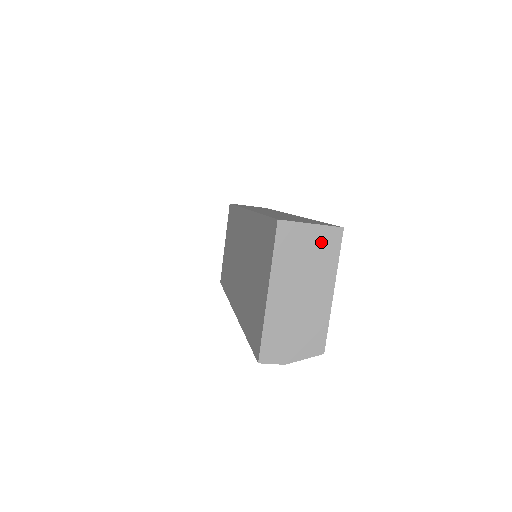
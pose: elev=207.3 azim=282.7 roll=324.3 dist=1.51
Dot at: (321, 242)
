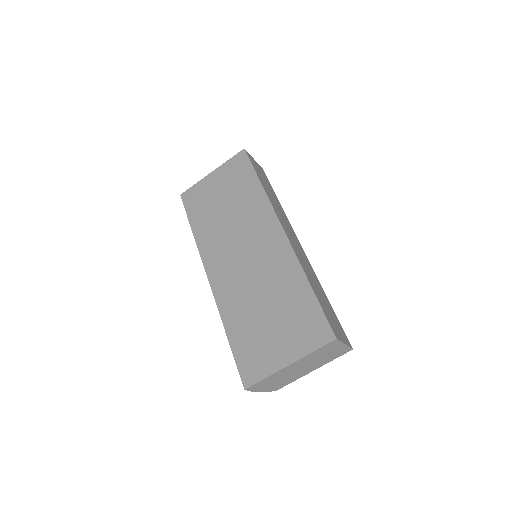
Dot at: (338, 352)
